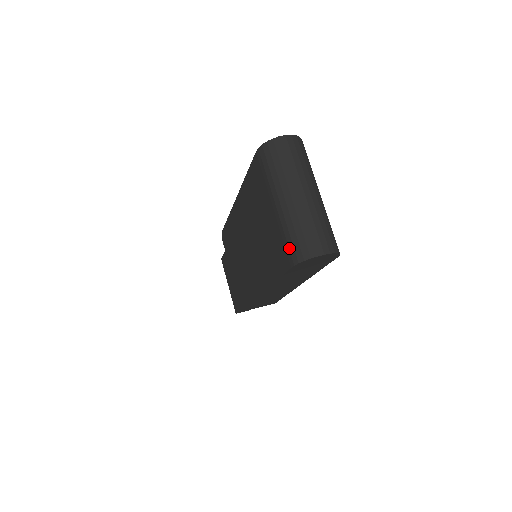
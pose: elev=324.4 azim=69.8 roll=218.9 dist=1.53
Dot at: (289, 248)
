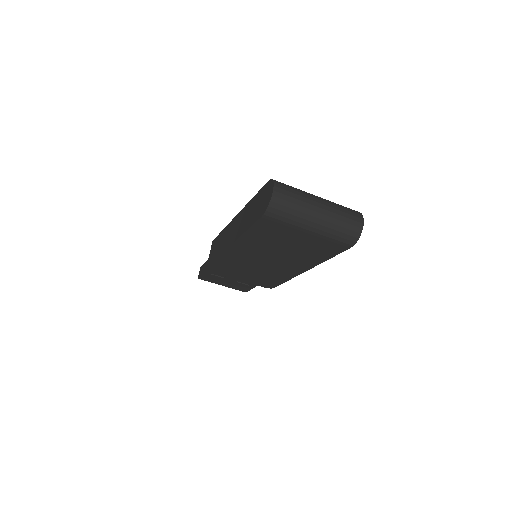
Dot at: (342, 242)
